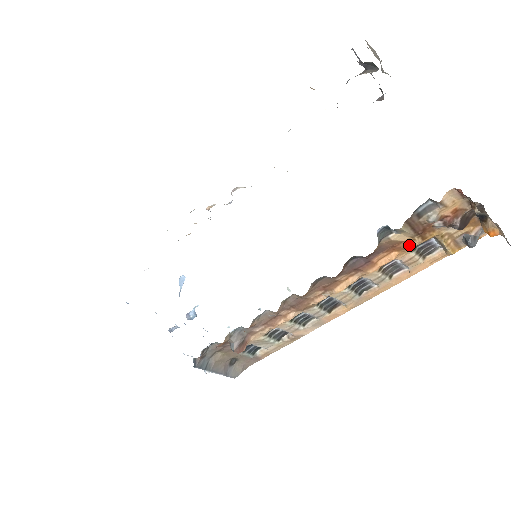
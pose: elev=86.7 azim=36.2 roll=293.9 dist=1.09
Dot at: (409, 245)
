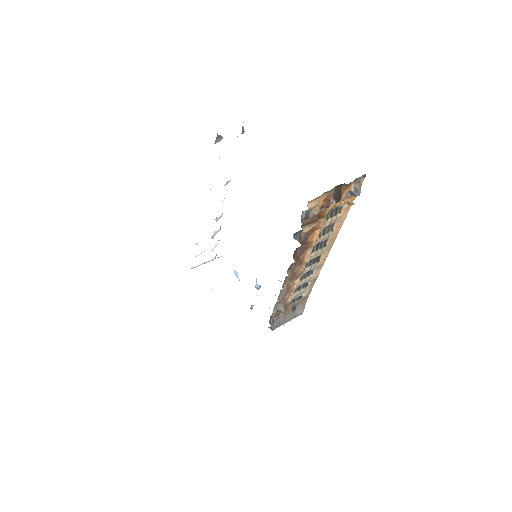
Dot at: (320, 224)
